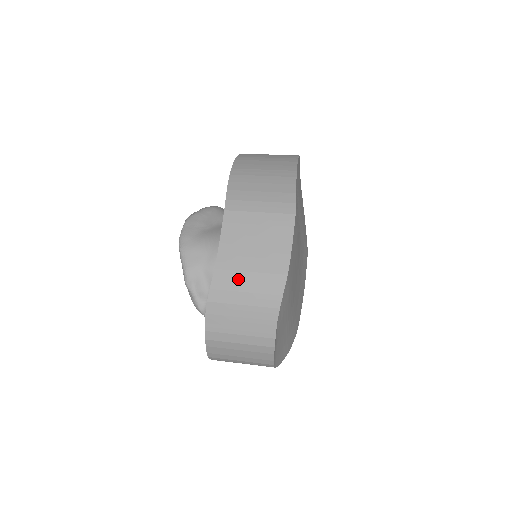
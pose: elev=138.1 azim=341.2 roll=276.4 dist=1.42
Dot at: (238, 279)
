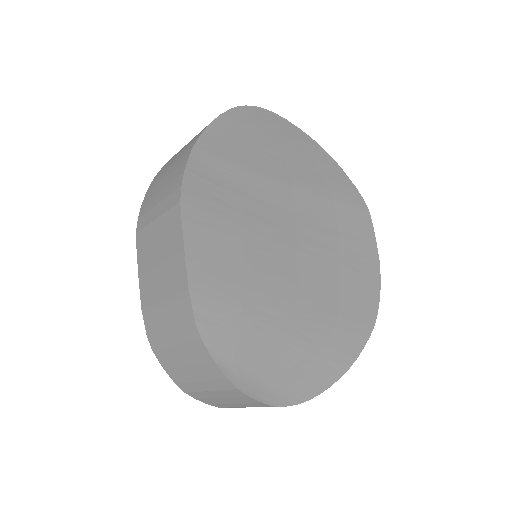
Dot at: (158, 314)
